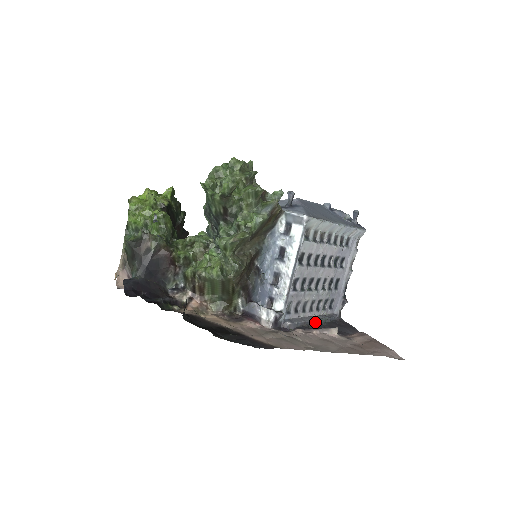
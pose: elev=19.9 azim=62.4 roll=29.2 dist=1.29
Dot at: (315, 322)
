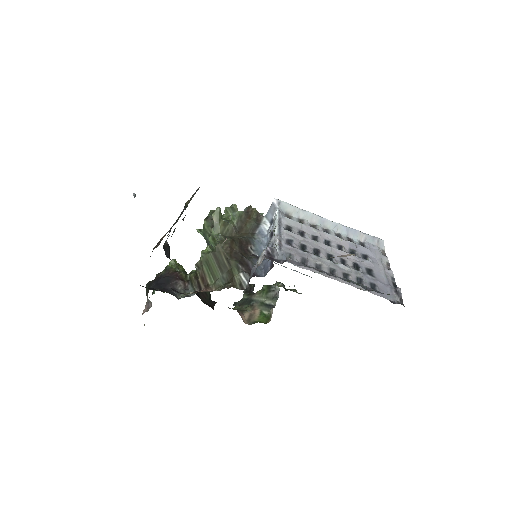
Dot at: occluded
